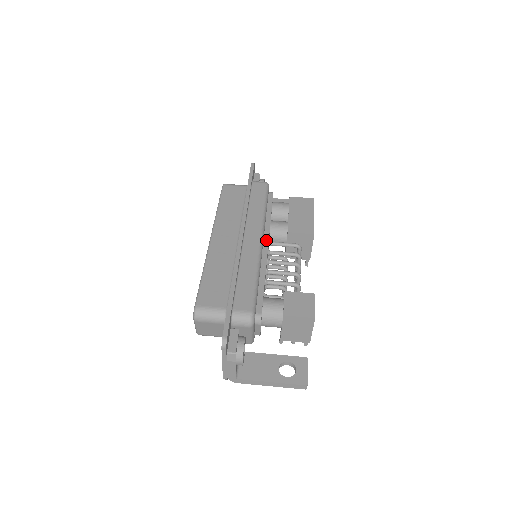
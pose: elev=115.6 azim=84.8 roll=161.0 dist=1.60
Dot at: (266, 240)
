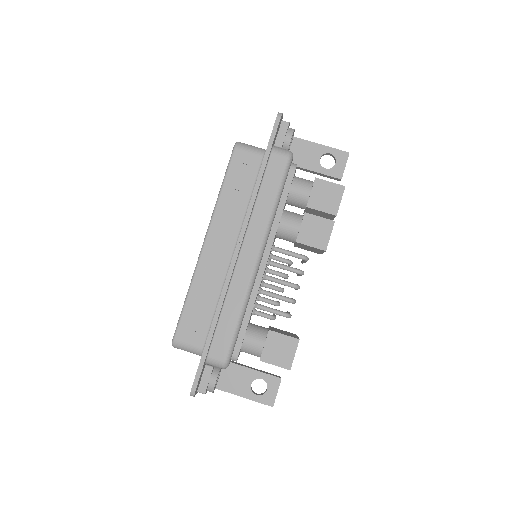
Dot at: (267, 253)
